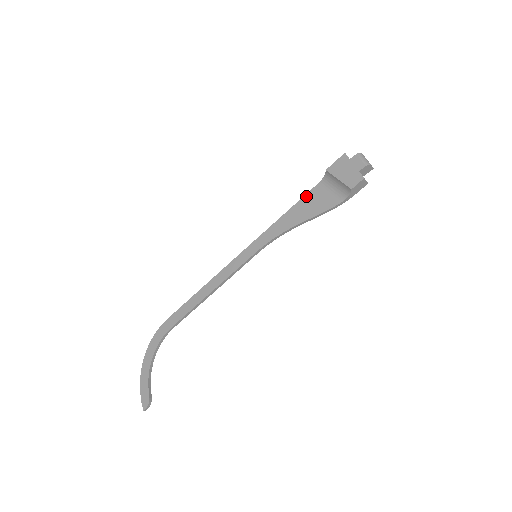
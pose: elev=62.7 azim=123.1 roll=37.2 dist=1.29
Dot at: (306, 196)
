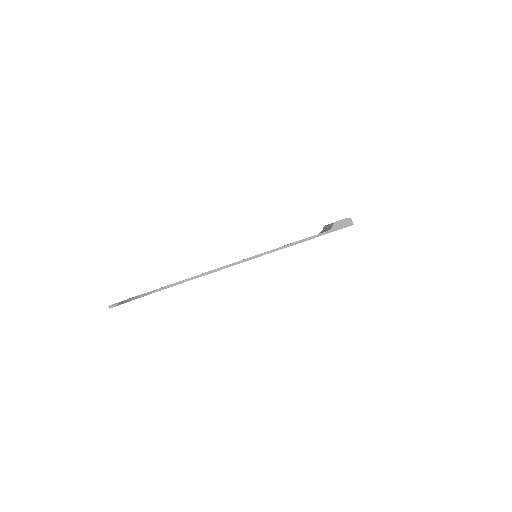
Dot at: occluded
